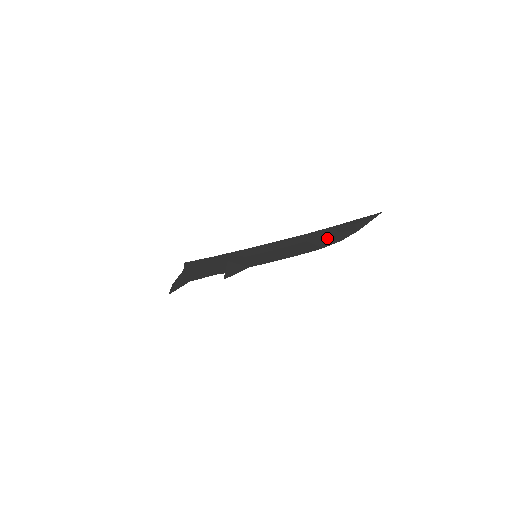
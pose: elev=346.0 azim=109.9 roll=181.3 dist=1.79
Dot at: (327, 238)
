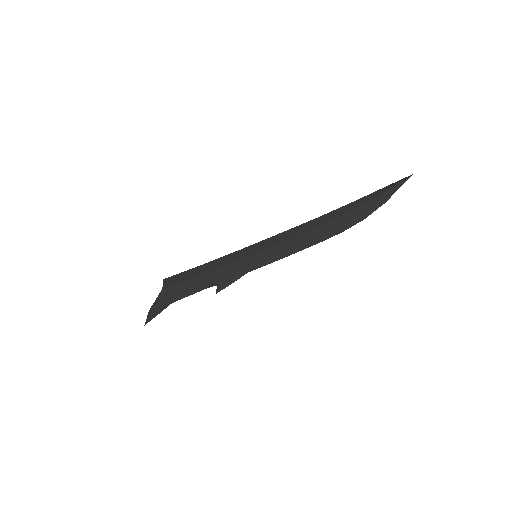
Dot at: (346, 218)
